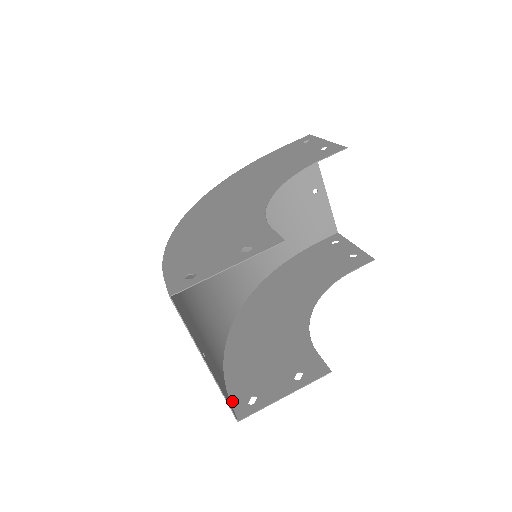
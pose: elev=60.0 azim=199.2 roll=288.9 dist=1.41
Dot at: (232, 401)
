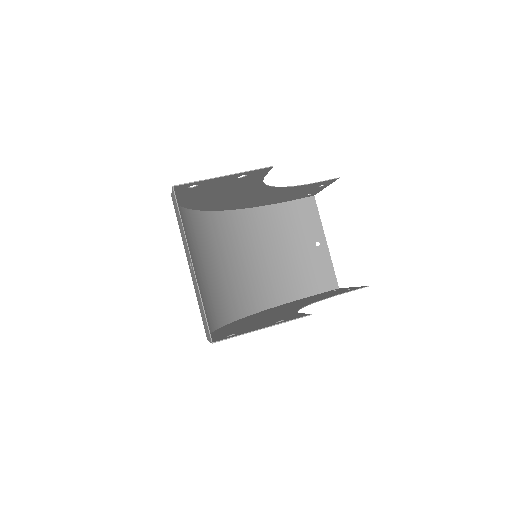
Dot at: occluded
